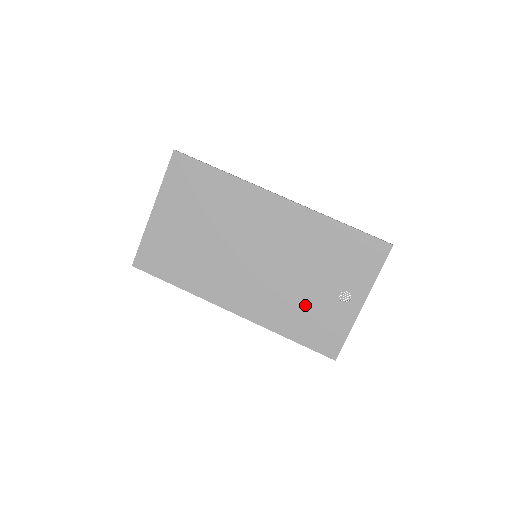
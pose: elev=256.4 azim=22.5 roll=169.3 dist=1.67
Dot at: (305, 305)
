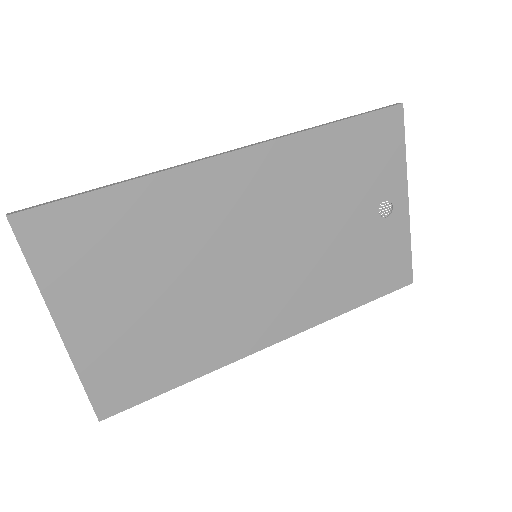
Dot at: (350, 258)
